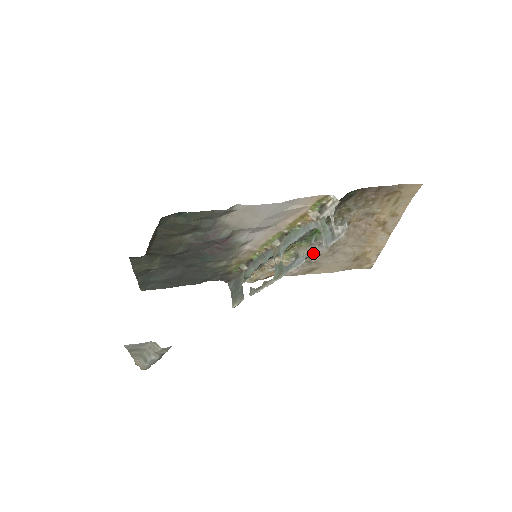
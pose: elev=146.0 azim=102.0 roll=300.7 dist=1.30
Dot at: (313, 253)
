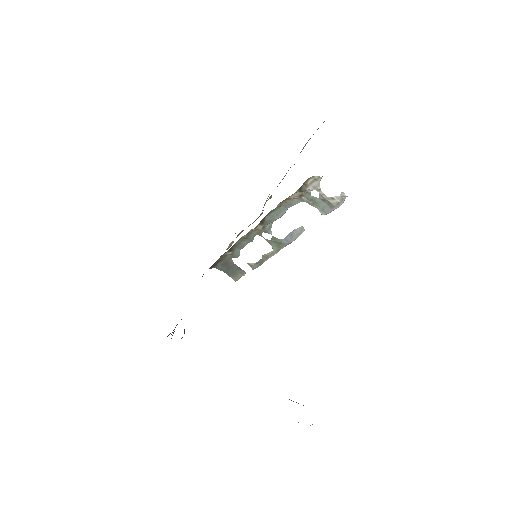
Dot at: occluded
